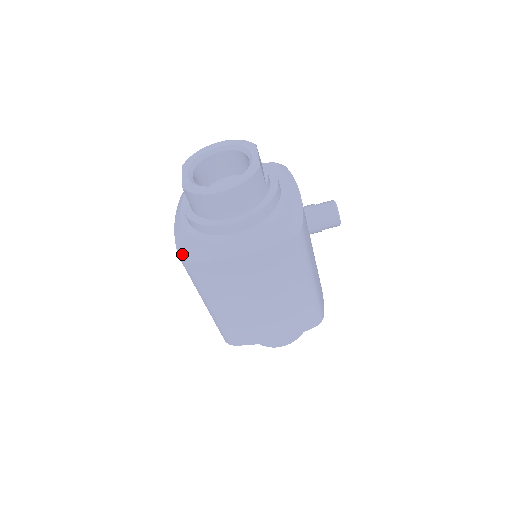
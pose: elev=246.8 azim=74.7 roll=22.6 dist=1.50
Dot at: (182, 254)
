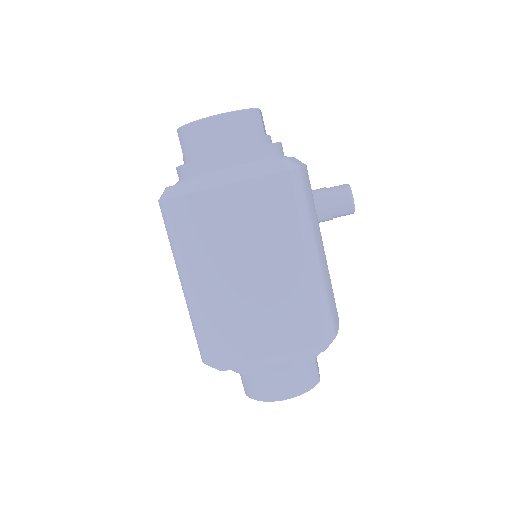
Dot at: (162, 194)
